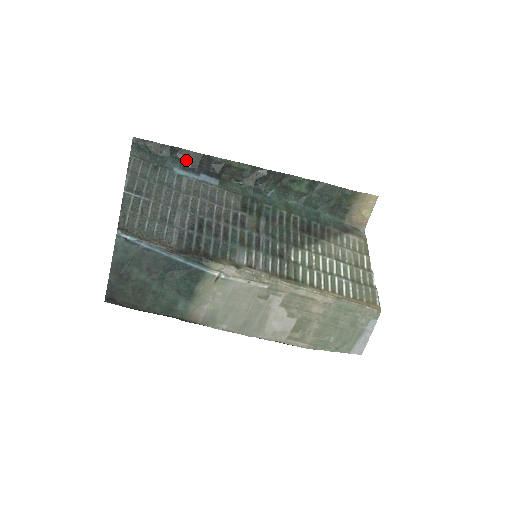
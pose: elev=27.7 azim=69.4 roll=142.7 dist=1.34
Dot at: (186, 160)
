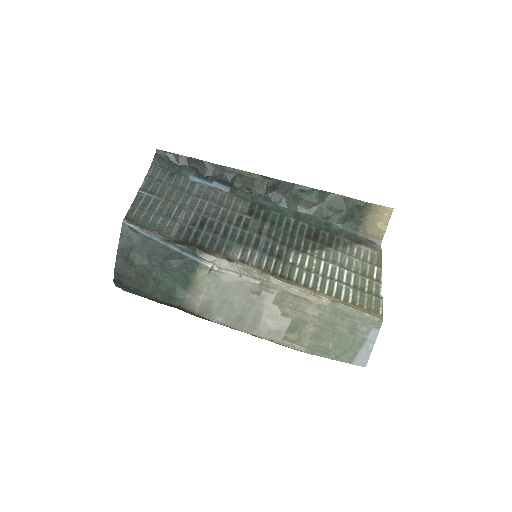
Dot at: (201, 169)
